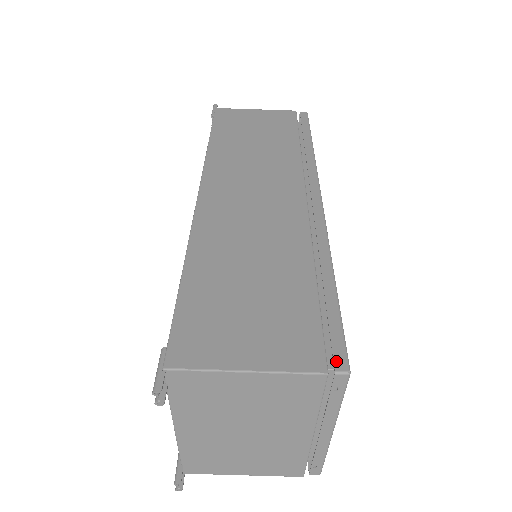
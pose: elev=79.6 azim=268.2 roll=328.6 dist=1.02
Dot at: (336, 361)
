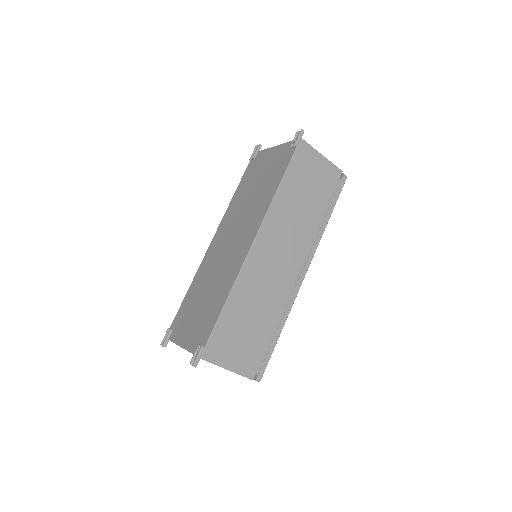
Dot at: (259, 376)
